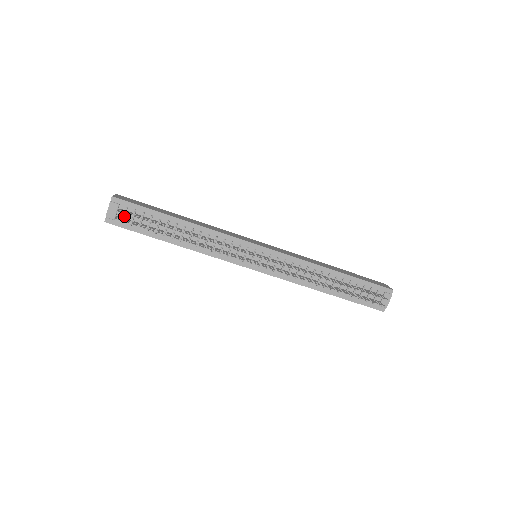
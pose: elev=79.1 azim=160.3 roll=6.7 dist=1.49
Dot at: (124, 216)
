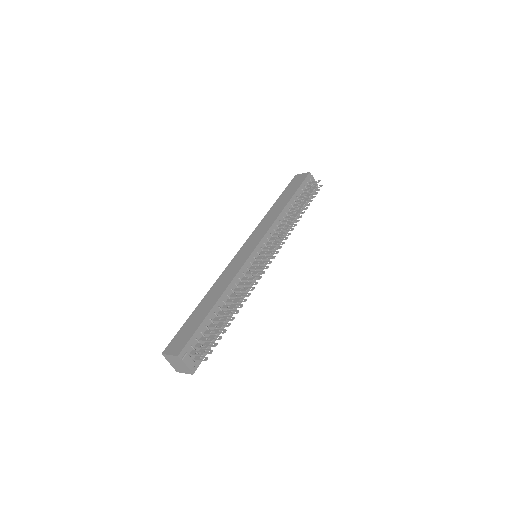
Dot at: (197, 353)
